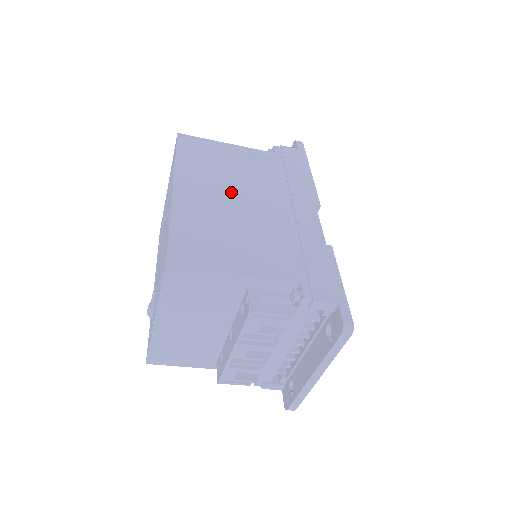
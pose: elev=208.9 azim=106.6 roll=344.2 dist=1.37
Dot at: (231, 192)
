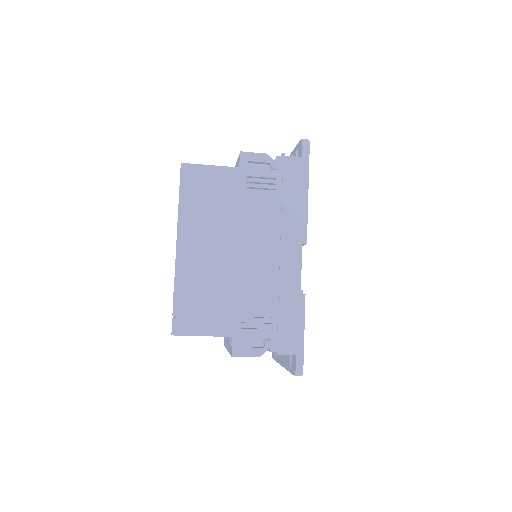
Dot at: (226, 242)
